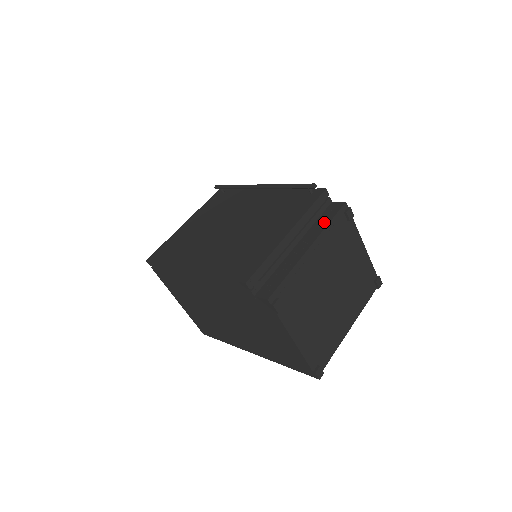
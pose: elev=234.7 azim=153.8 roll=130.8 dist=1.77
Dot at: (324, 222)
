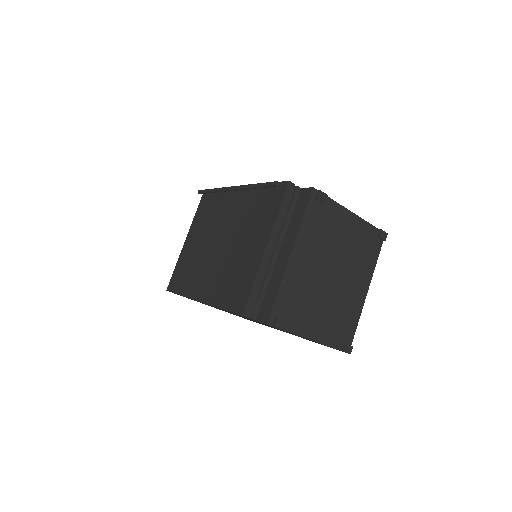
Dot at: (298, 219)
